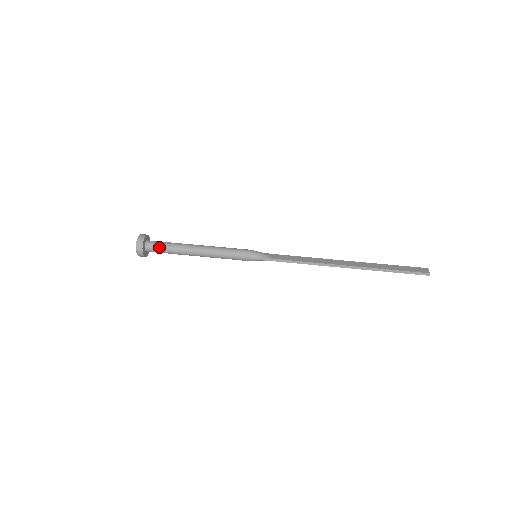
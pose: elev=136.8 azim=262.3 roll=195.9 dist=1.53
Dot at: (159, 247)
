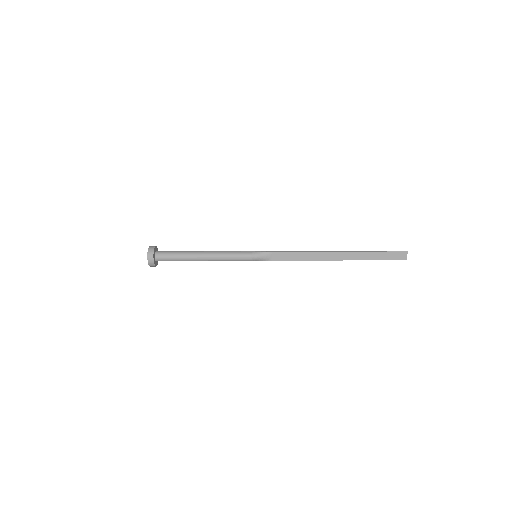
Dot at: (169, 251)
